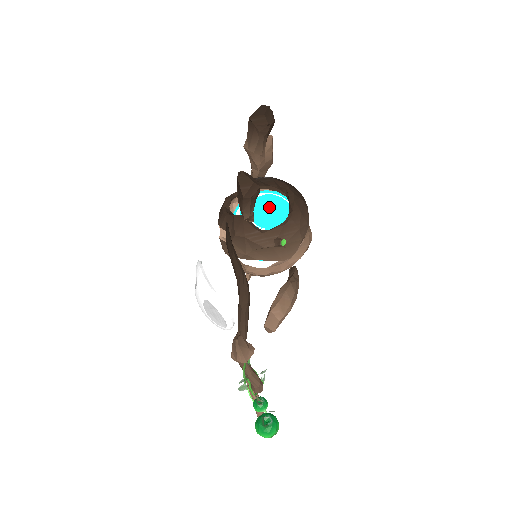
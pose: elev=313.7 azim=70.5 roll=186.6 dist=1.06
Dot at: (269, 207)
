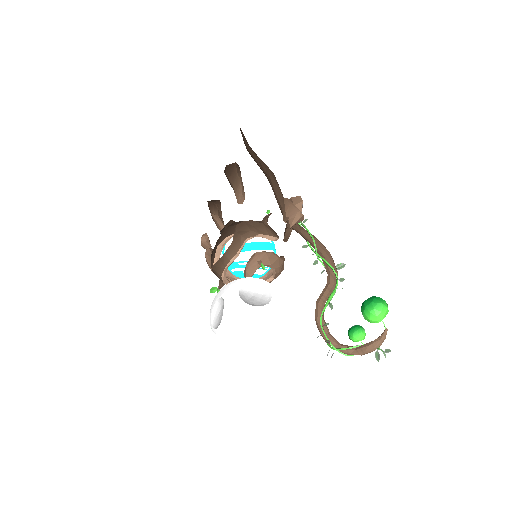
Dot at: (241, 271)
